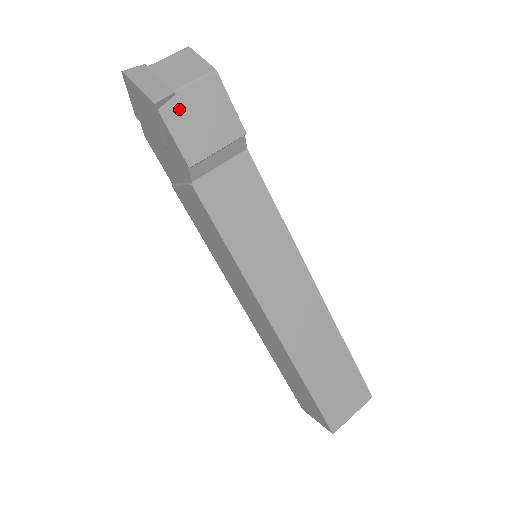
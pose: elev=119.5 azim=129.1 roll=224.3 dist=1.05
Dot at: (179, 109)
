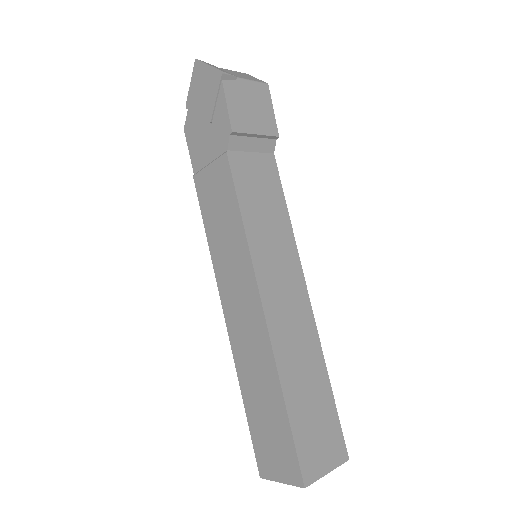
Dot at: (237, 90)
